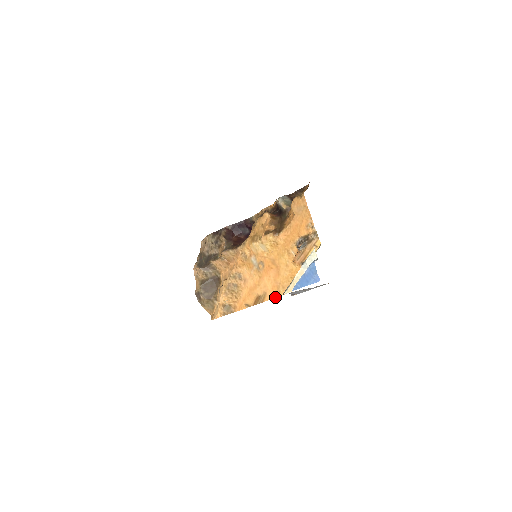
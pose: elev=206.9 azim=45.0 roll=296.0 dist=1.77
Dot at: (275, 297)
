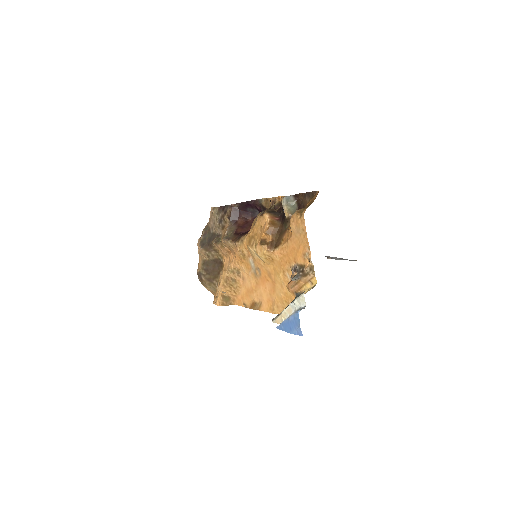
Dot at: (269, 312)
